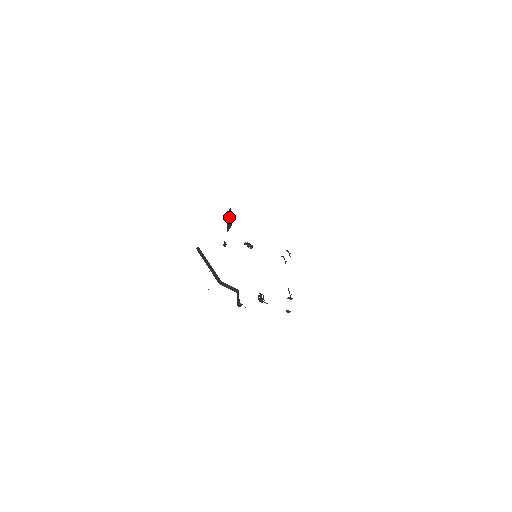
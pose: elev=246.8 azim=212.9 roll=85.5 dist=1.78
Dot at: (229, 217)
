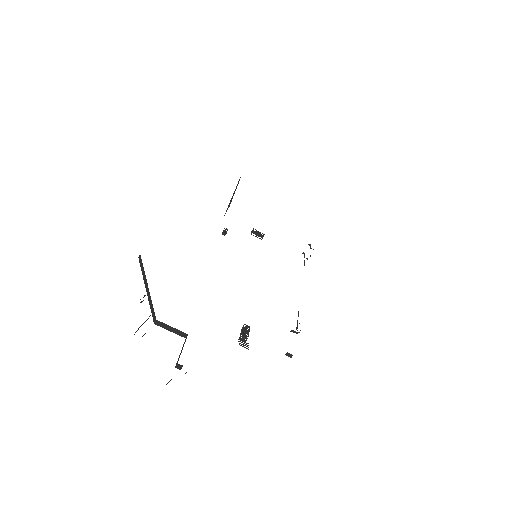
Dot at: (234, 191)
